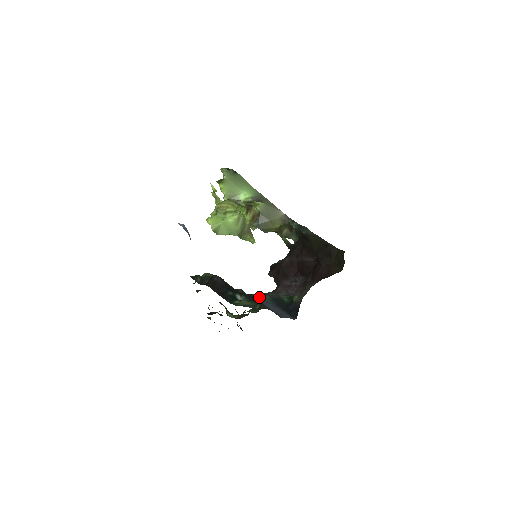
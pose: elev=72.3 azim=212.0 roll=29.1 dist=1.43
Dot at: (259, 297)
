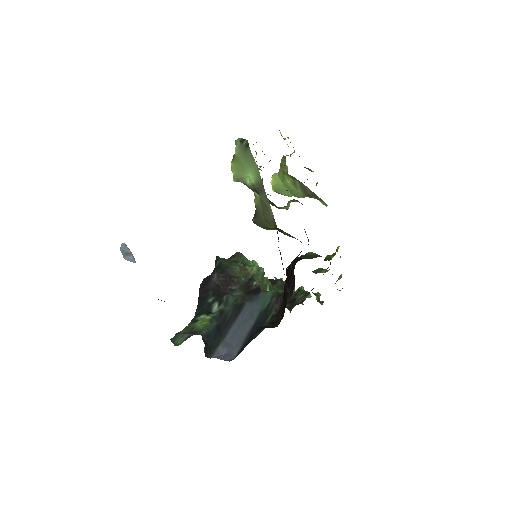
Dot at: (258, 301)
